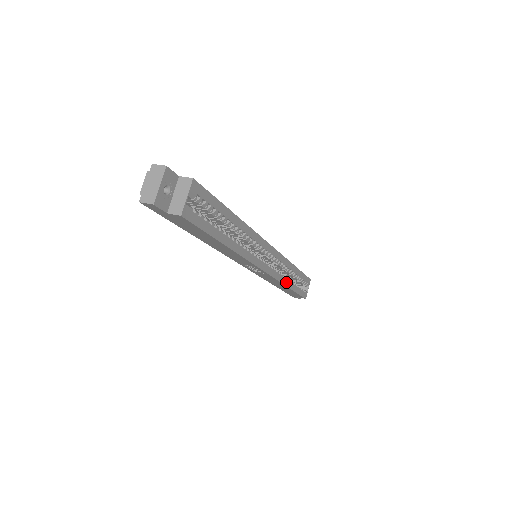
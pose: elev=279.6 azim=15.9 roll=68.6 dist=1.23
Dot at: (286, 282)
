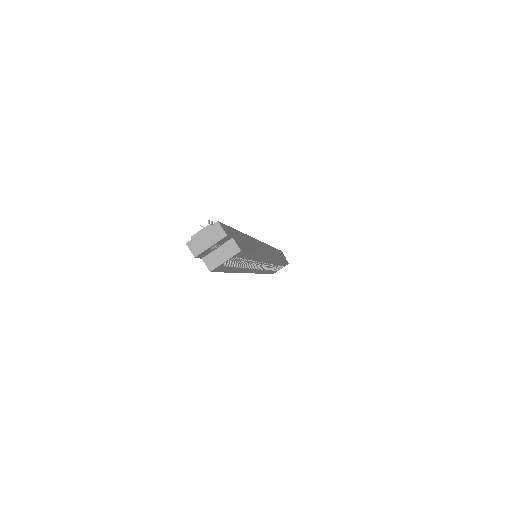
Dot at: occluded
